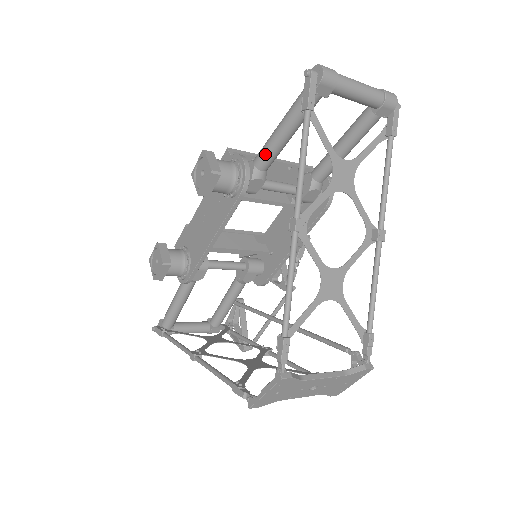
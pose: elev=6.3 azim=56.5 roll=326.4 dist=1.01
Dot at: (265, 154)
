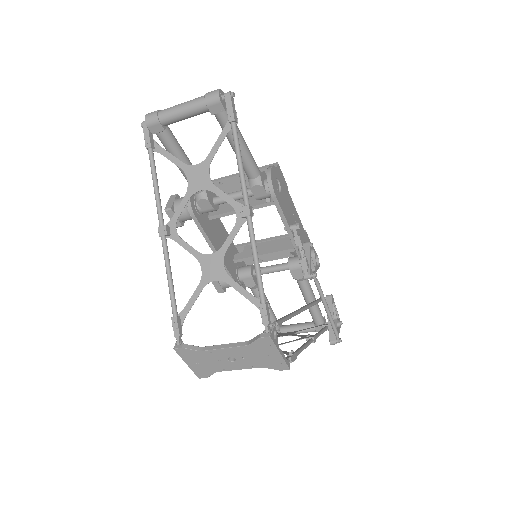
Dot at: occluded
